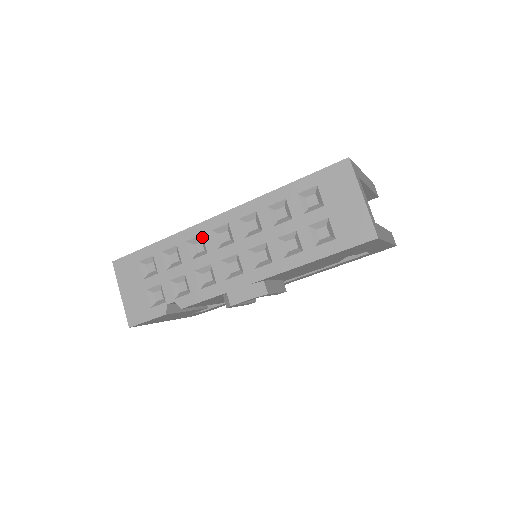
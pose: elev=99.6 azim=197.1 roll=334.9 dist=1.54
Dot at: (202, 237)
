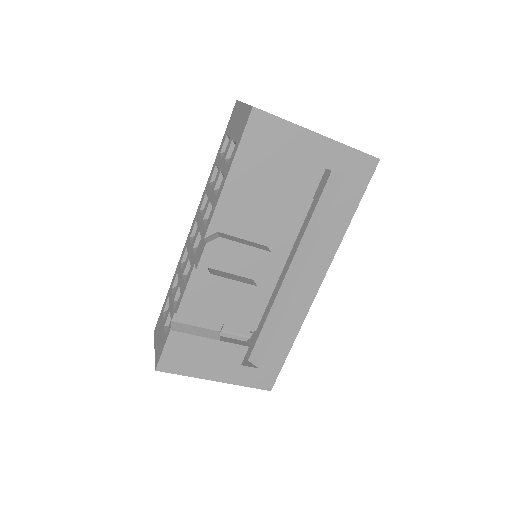
Dot at: occluded
